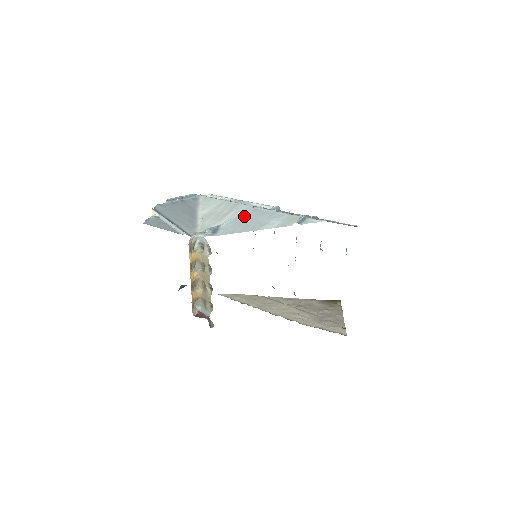
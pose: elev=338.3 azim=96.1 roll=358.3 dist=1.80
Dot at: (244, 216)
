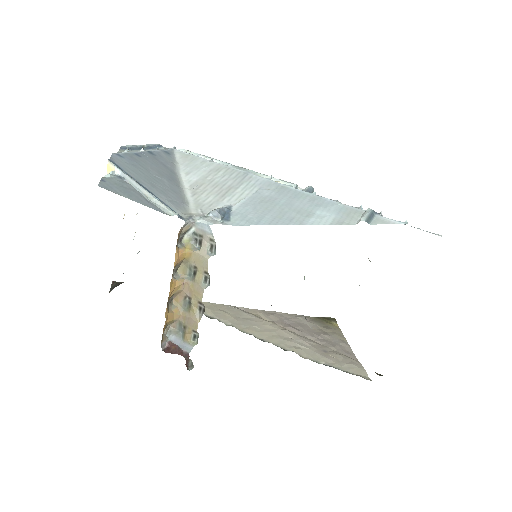
Dot at: (266, 196)
